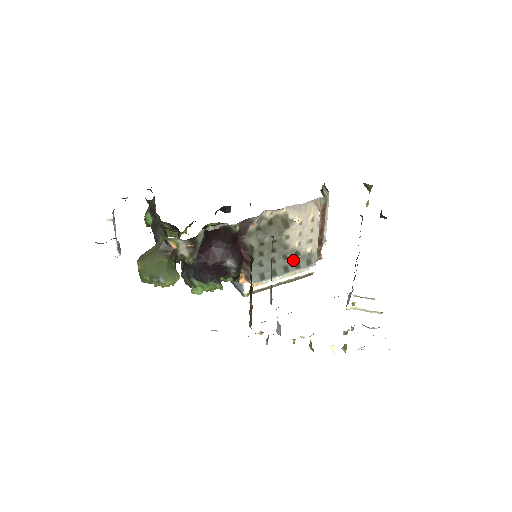
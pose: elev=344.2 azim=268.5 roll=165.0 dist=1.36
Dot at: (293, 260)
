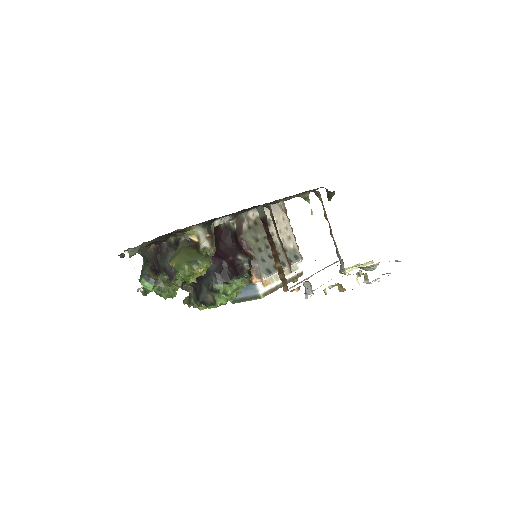
Dot at: occluded
